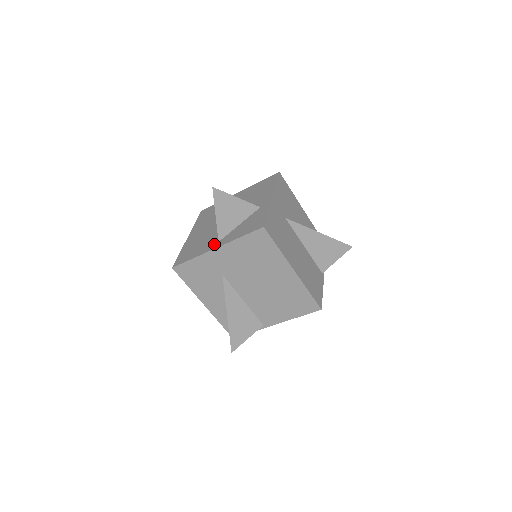
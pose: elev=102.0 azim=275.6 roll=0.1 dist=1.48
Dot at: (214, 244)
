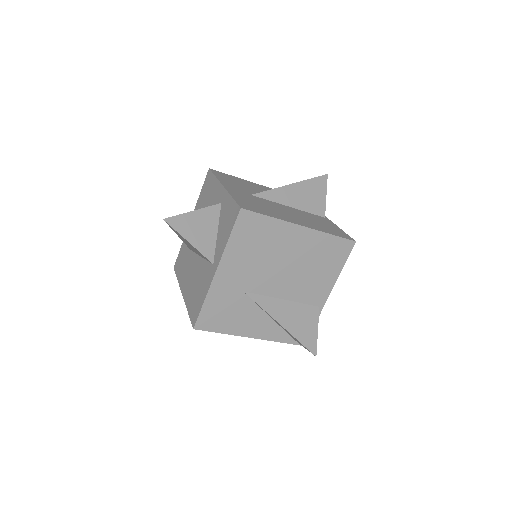
Dot at: (211, 270)
